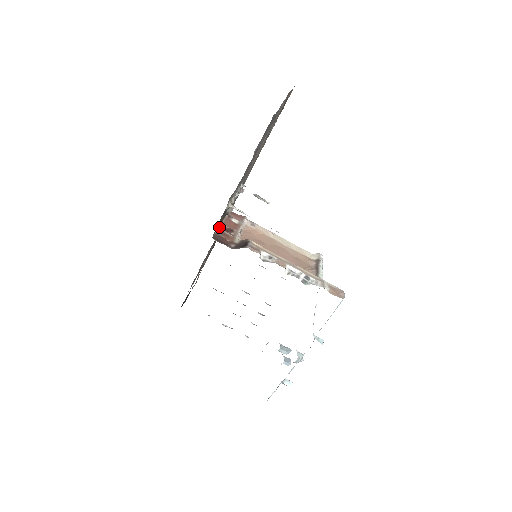
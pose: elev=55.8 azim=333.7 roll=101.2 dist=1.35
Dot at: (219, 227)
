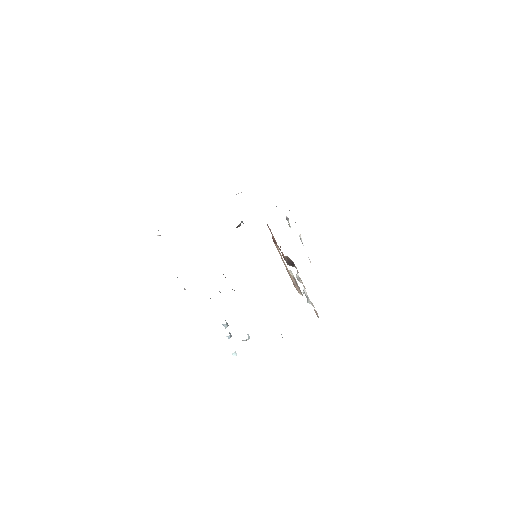
Dot at: occluded
